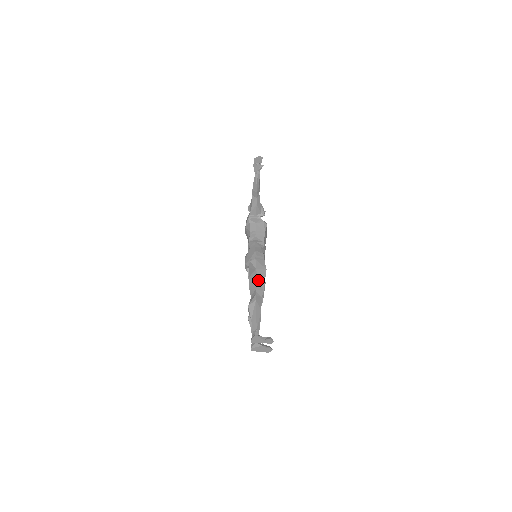
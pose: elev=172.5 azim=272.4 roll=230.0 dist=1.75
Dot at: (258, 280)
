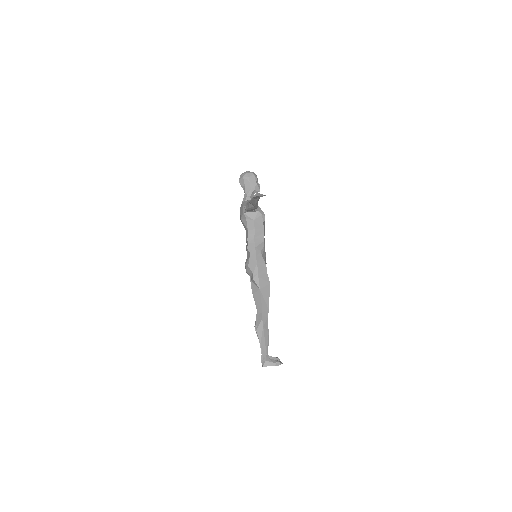
Dot at: (263, 301)
